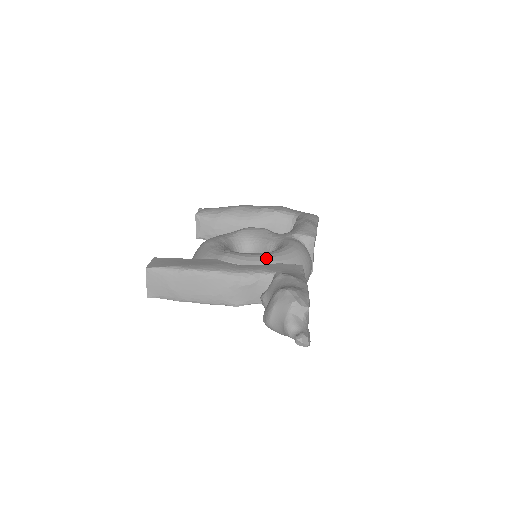
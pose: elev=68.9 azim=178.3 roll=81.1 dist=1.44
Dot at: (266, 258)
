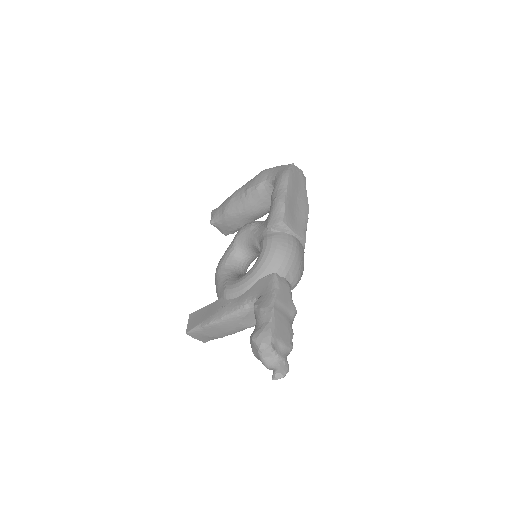
Dot at: (249, 281)
